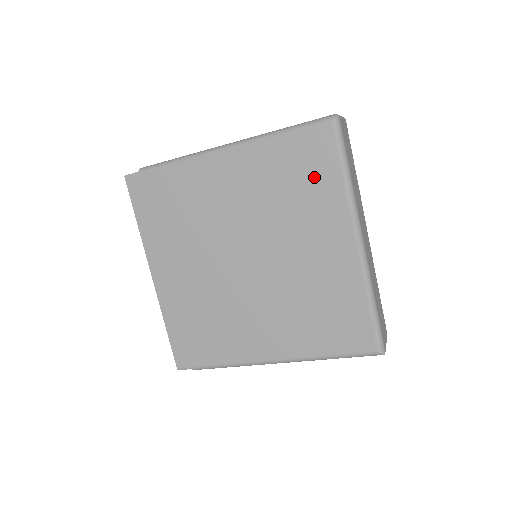
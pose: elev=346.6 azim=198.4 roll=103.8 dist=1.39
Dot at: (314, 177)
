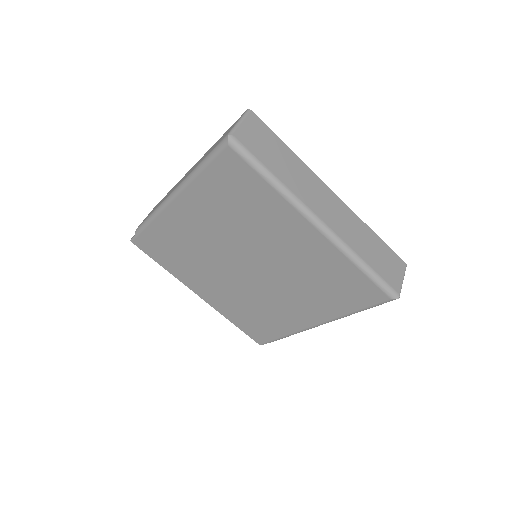
Dot at: (248, 193)
